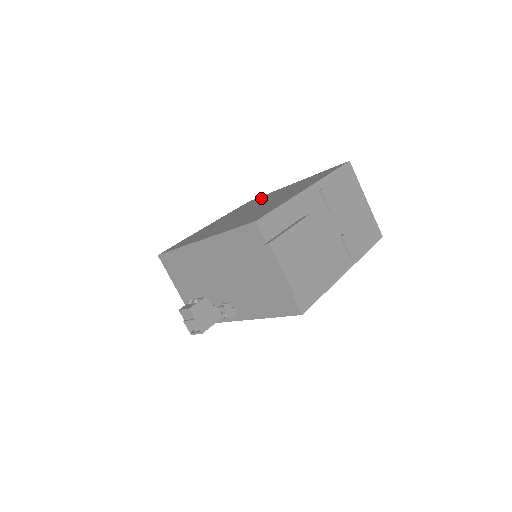
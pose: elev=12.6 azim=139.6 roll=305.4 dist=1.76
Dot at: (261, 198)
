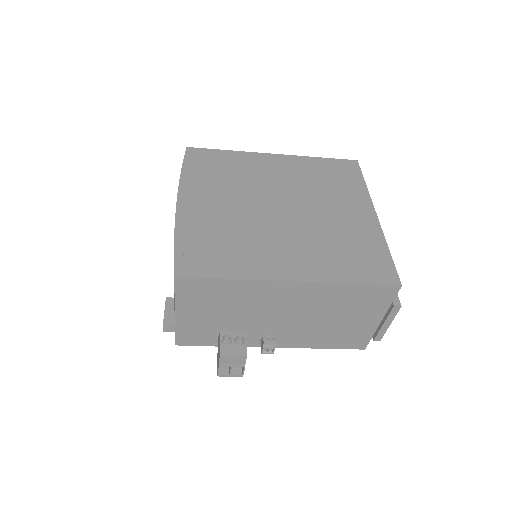
Dot at: (237, 164)
